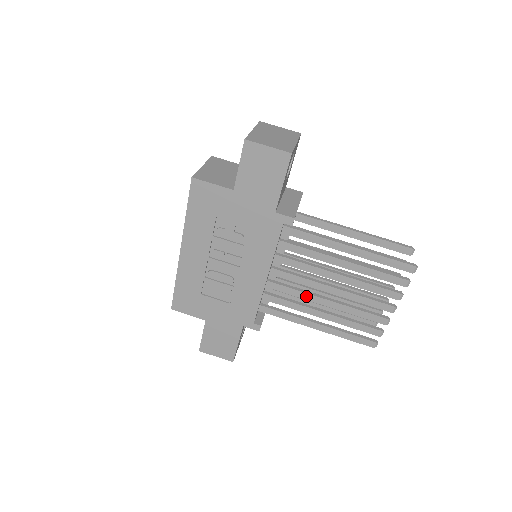
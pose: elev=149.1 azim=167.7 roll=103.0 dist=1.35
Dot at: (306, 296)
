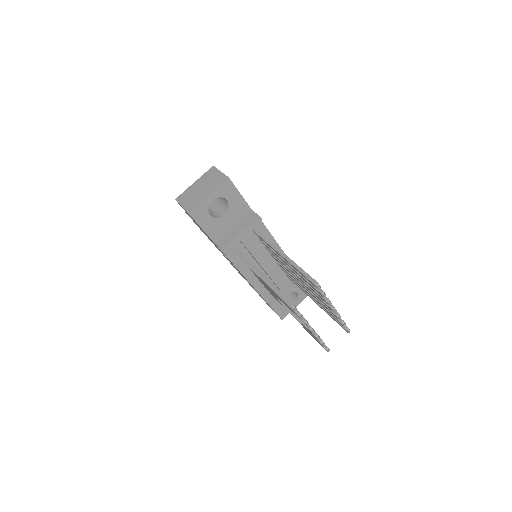
Dot at: (275, 296)
